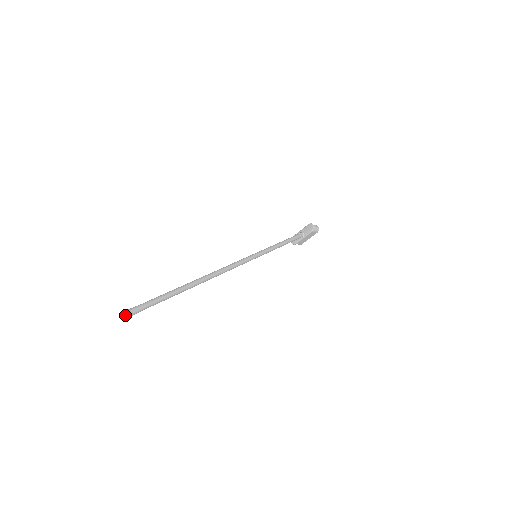
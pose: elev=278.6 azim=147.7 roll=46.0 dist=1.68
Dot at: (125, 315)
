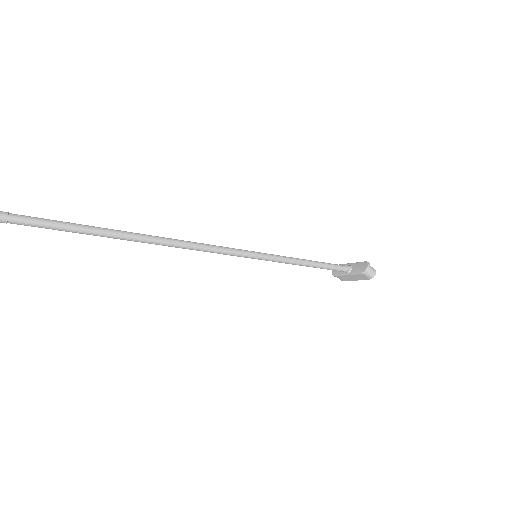
Dot at: out of frame
